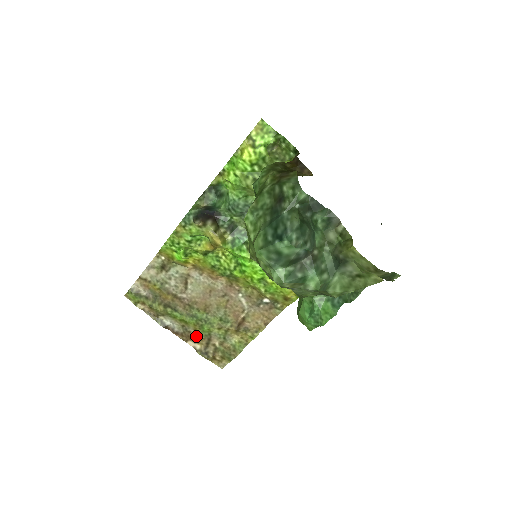
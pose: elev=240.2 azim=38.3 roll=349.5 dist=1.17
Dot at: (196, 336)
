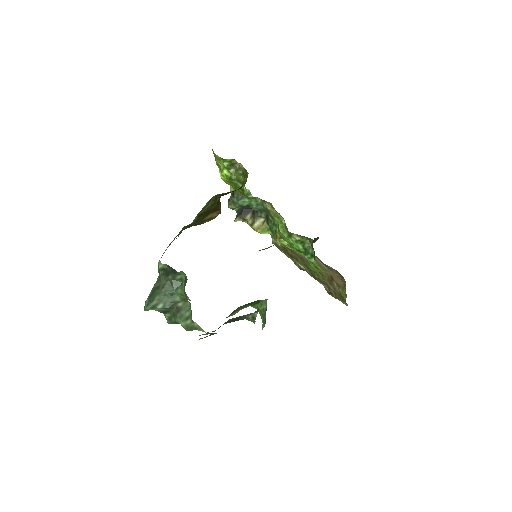
Dot at: (319, 280)
